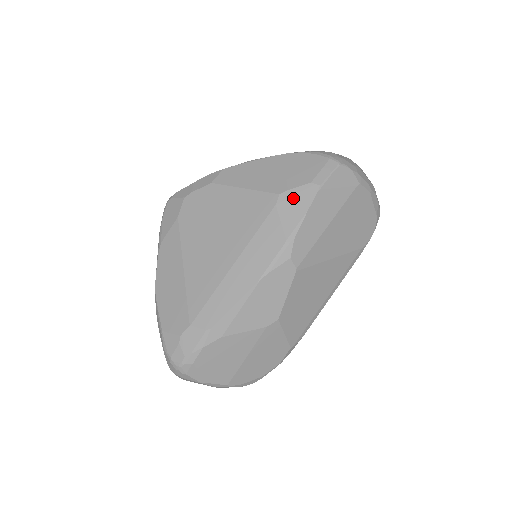
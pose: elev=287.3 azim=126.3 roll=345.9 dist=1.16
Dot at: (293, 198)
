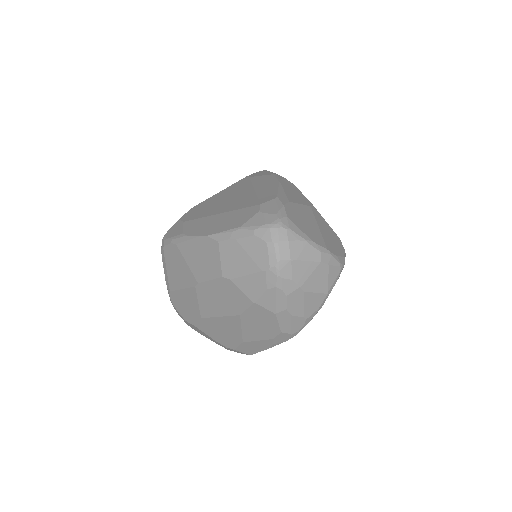
Dot at: (256, 174)
